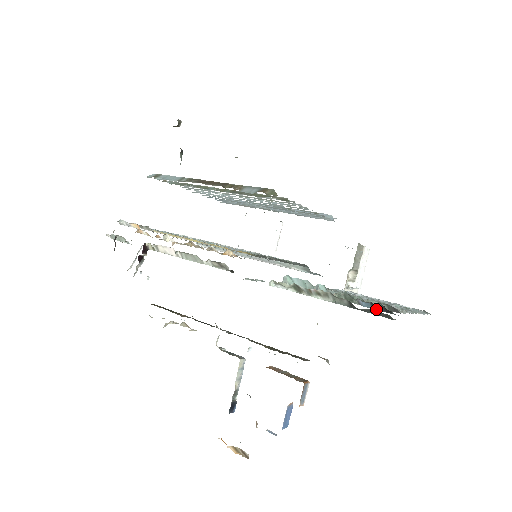
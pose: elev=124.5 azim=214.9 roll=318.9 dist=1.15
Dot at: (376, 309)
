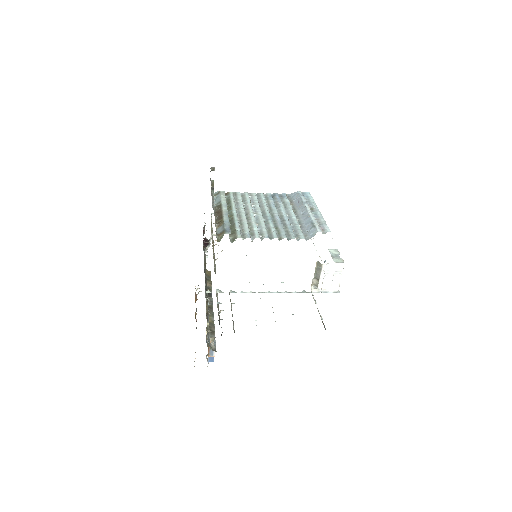
Dot at: occluded
